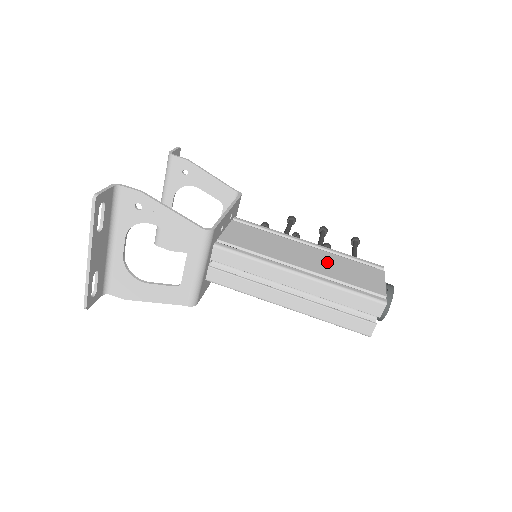
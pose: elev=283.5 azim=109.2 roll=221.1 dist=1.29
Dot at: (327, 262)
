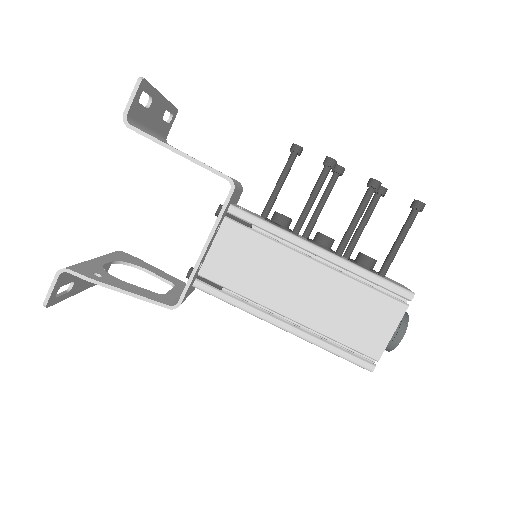
Dot at: (329, 300)
